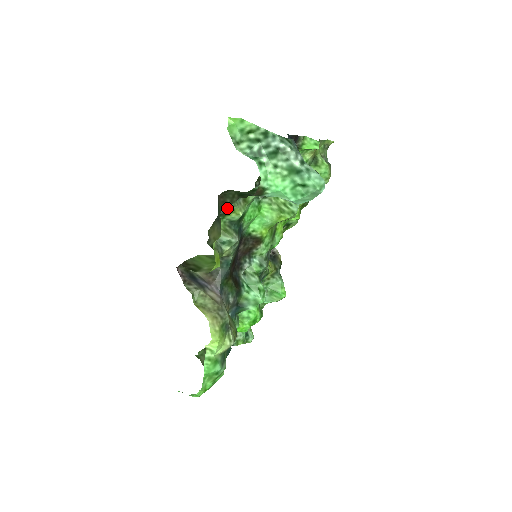
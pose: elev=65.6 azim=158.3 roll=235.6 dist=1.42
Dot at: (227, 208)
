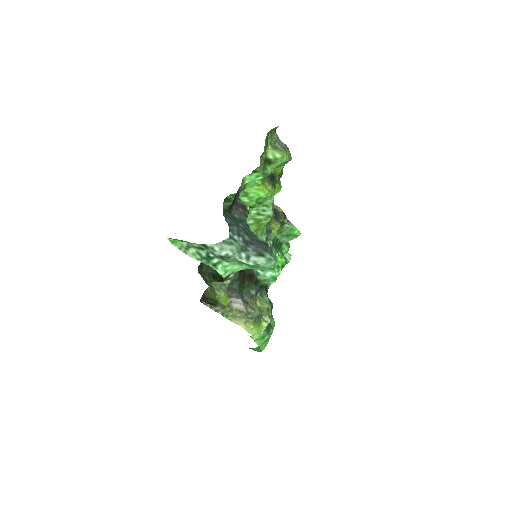
Dot at: occluded
